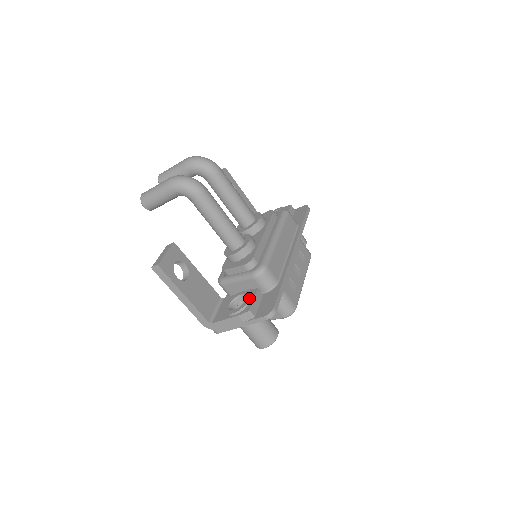
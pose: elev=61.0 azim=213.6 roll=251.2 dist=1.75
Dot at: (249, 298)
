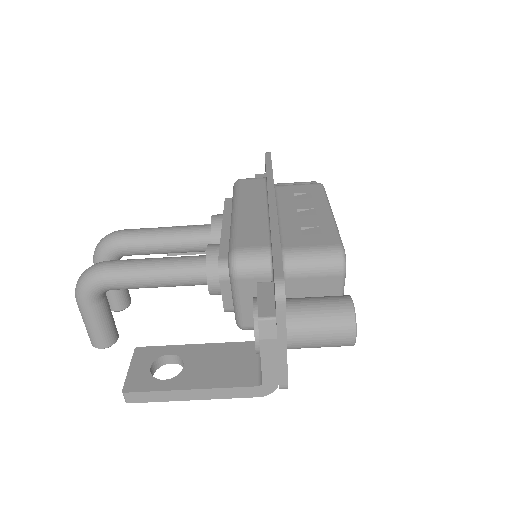
Dot at: occluded
